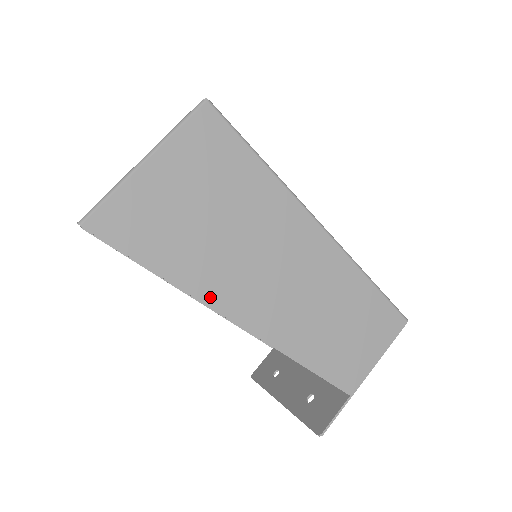
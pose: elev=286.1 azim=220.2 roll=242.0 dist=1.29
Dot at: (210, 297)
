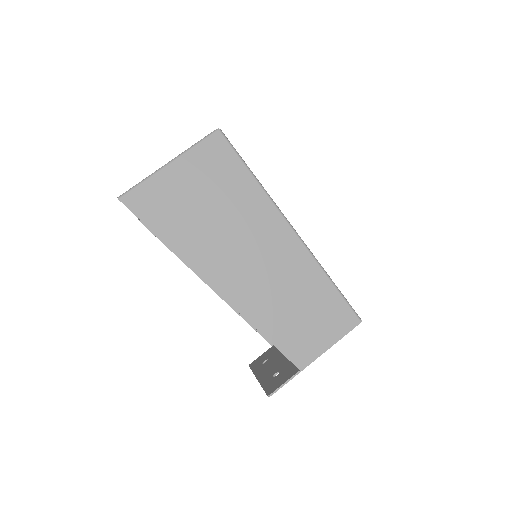
Dot at: (197, 265)
